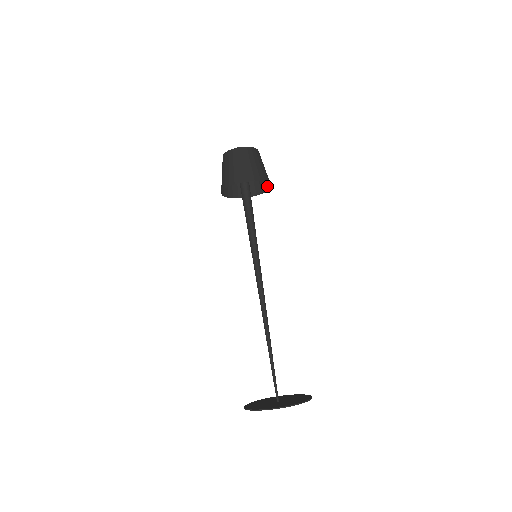
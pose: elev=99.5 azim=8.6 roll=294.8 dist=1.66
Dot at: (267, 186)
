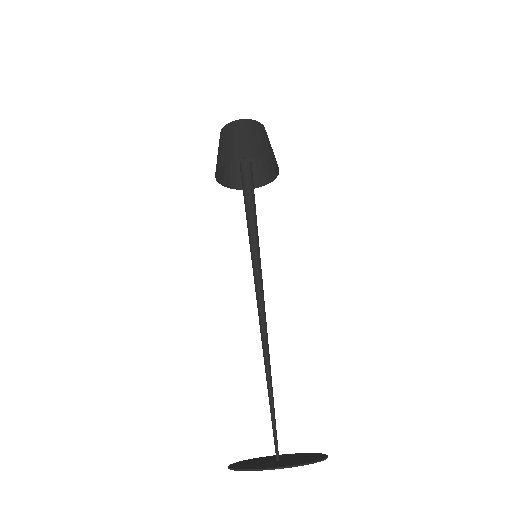
Dot at: (277, 166)
